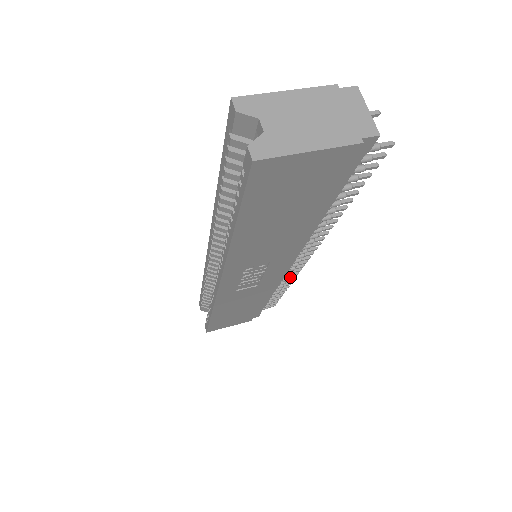
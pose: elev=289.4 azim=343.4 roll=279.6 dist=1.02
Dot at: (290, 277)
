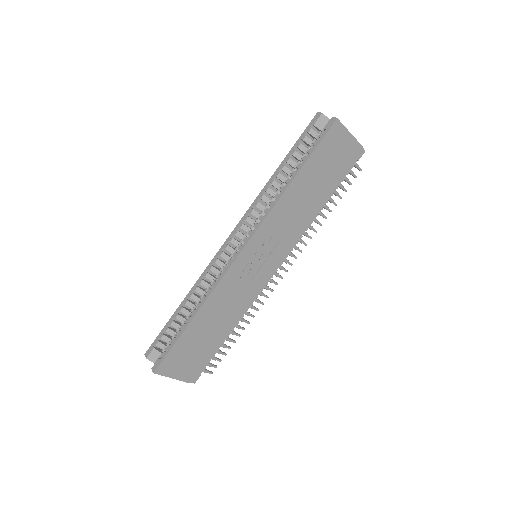
Dot at: occluded
